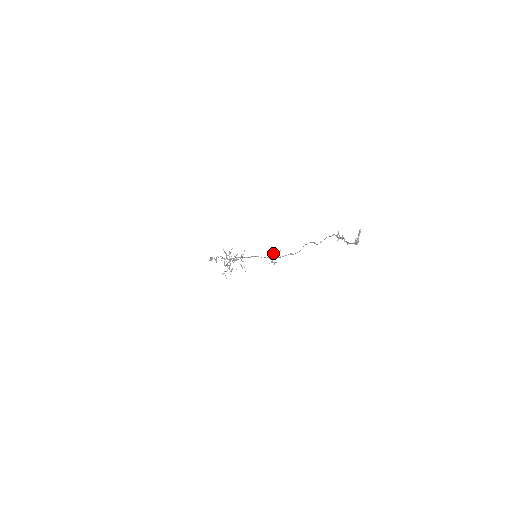
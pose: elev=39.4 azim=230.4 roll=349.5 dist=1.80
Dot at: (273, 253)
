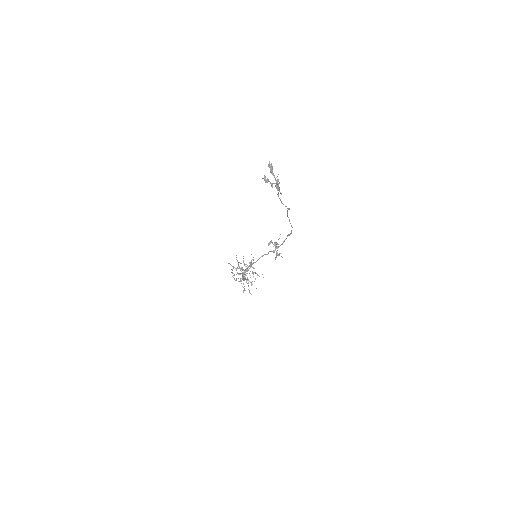
Dot at: (274, 243)
